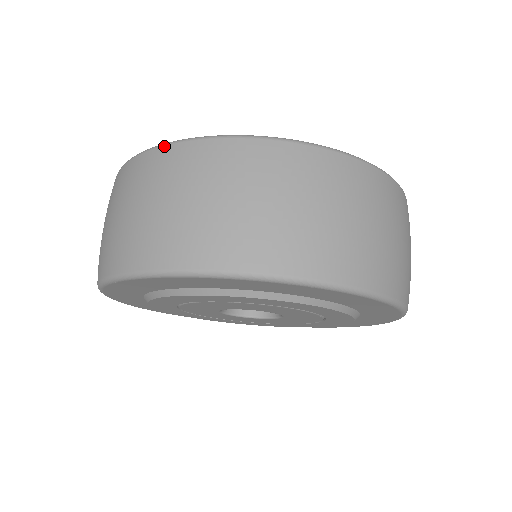
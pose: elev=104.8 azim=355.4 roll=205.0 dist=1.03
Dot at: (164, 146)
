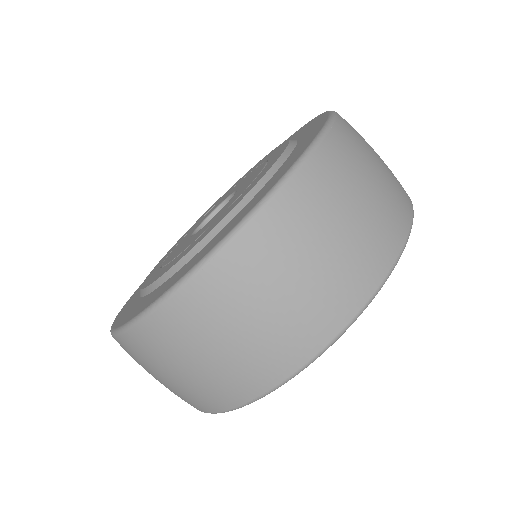
Dot at: (246, 228)
